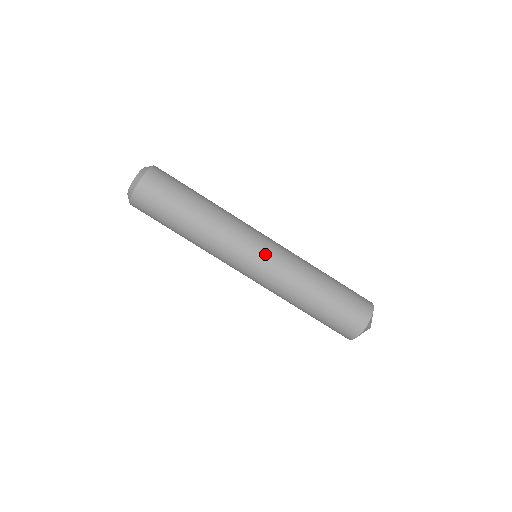
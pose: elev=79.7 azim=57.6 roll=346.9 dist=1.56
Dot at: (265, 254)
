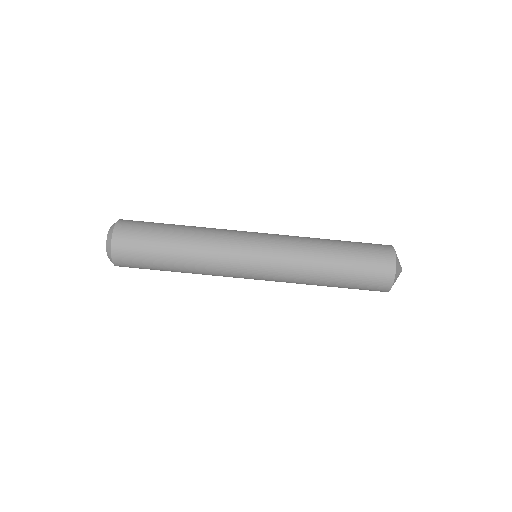
Dot at: (262, 245)
